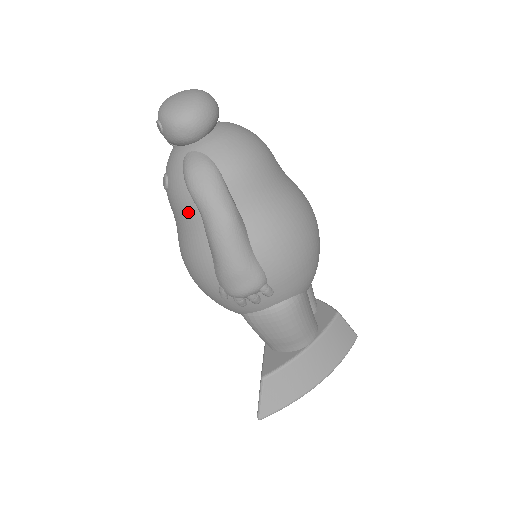
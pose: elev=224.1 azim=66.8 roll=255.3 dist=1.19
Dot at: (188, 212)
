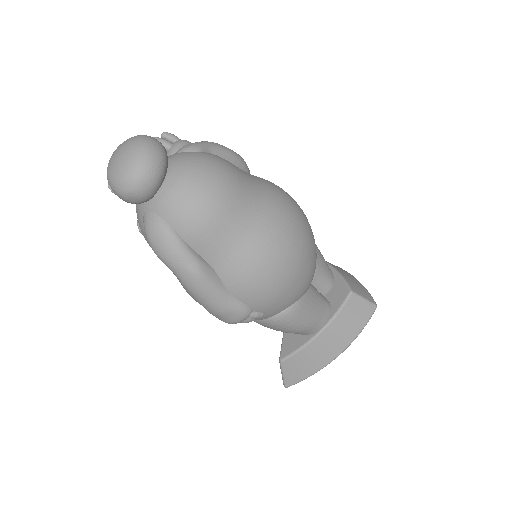
Dot at: occluded
